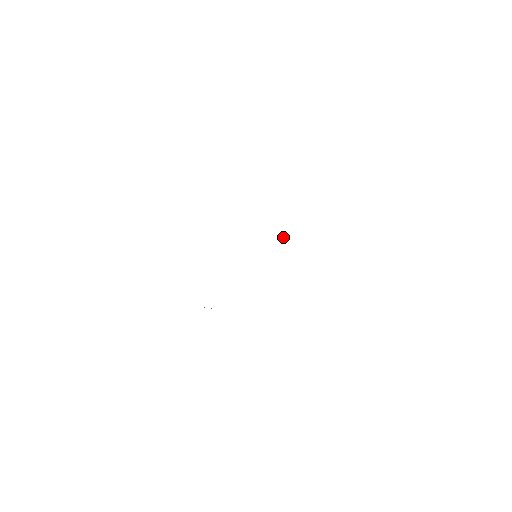
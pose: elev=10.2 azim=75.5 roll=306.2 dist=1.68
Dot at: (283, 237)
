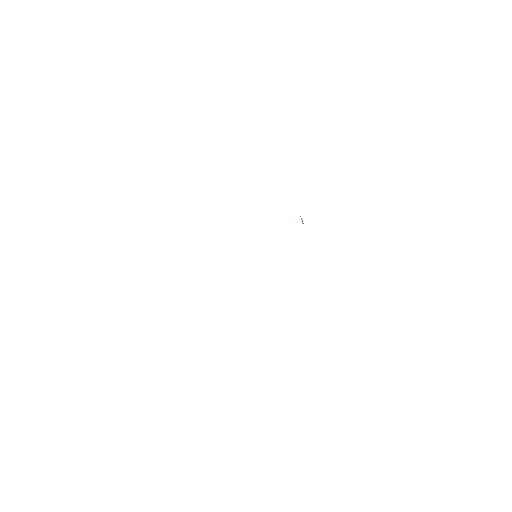
Dot at: occluded
